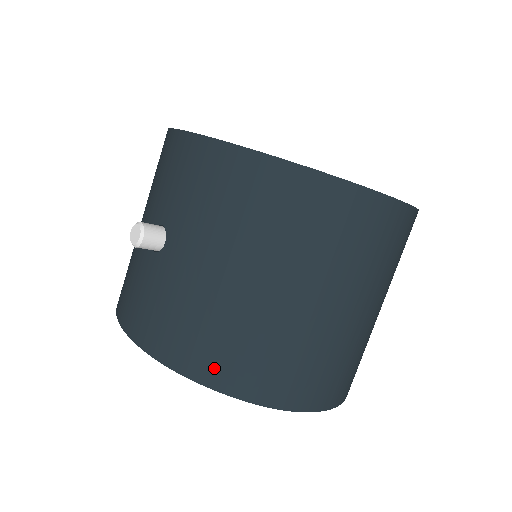
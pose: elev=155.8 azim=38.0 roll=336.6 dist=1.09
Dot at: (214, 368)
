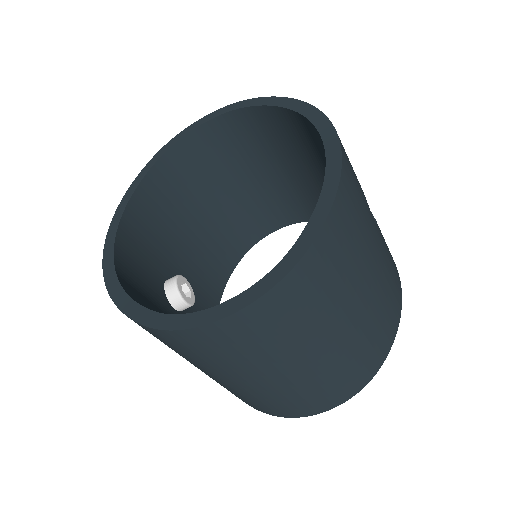
Dot at: occluded
